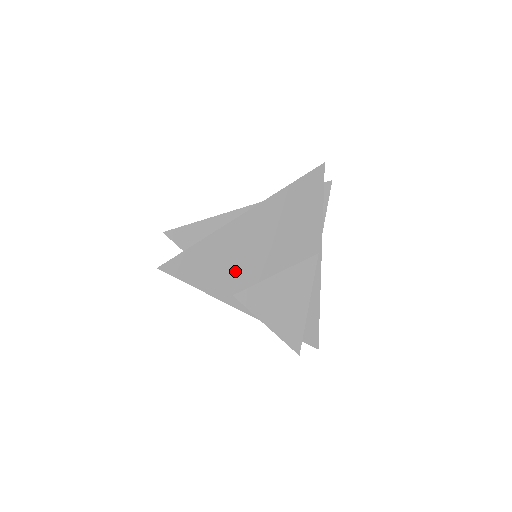
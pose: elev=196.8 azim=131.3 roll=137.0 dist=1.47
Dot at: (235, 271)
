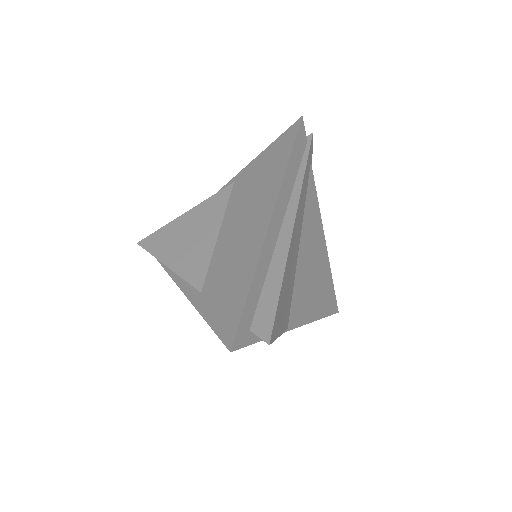
Dot at: occluded
